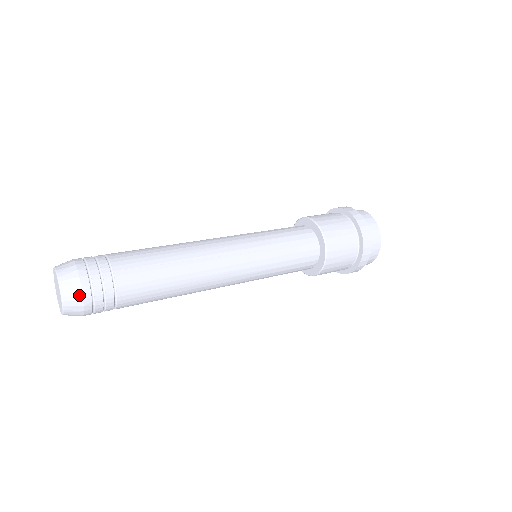
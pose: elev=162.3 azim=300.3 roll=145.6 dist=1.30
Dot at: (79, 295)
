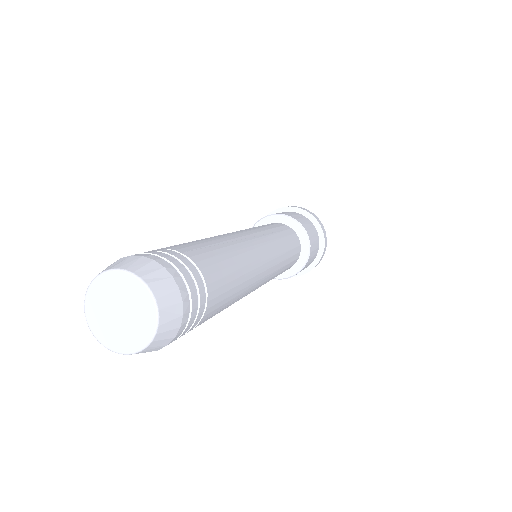
Dot at: (171, 283)
